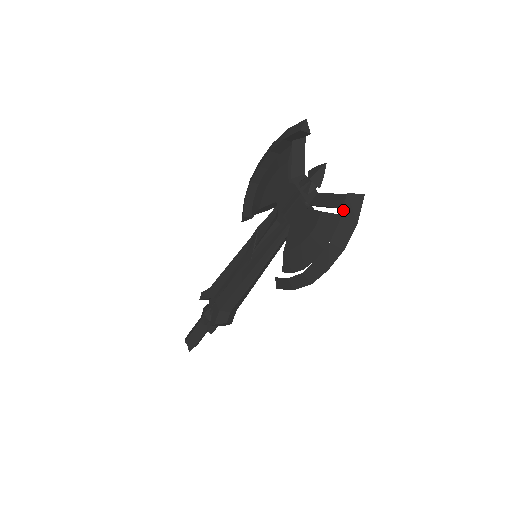
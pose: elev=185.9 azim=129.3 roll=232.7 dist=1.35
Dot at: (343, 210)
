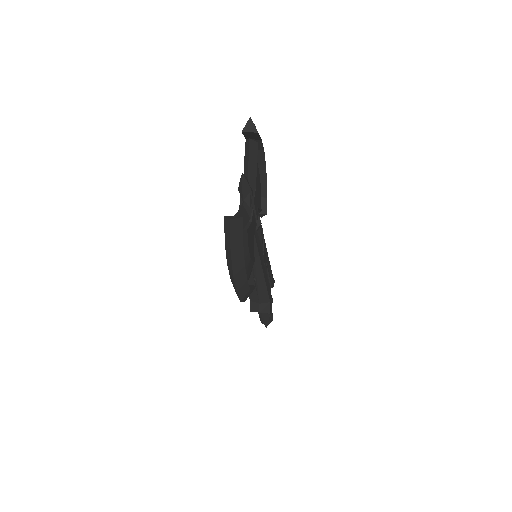
Dot at: occluded
